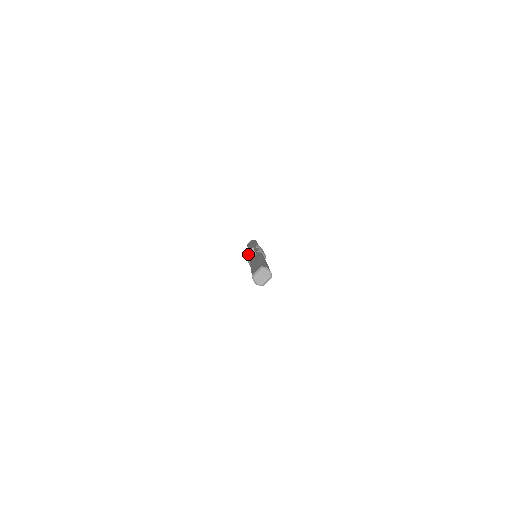
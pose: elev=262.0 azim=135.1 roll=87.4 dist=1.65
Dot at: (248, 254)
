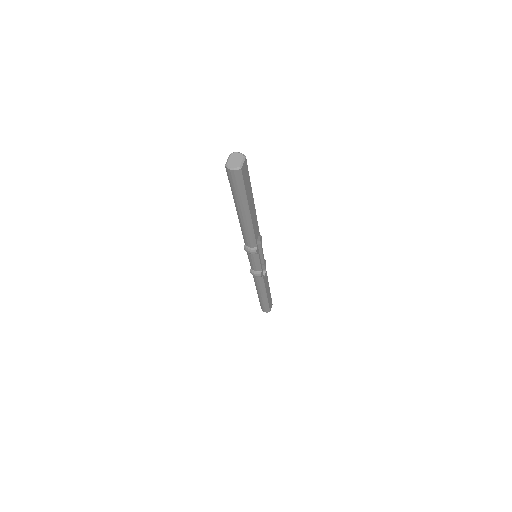
Dot at: occluded
